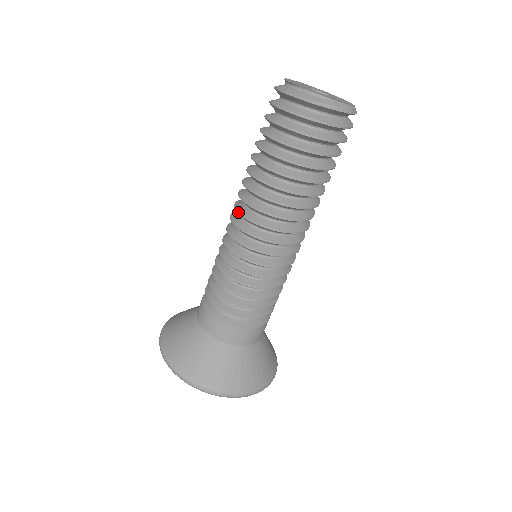
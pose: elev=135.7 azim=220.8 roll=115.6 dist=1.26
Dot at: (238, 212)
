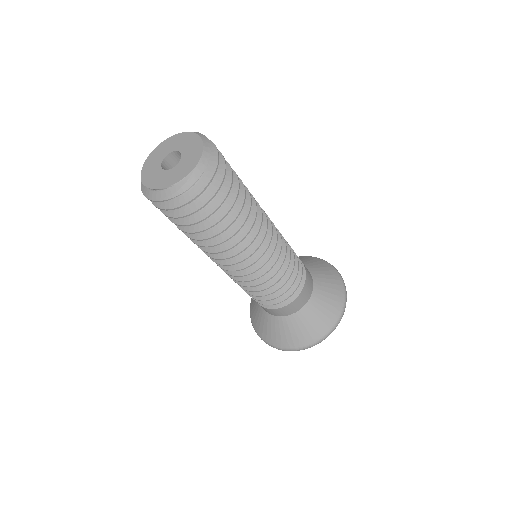
Dot at: occluded
